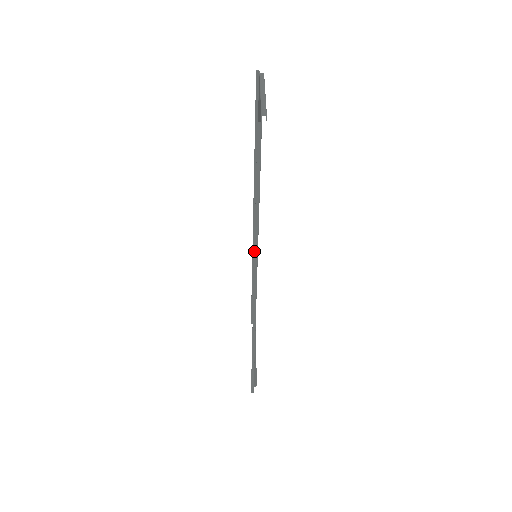
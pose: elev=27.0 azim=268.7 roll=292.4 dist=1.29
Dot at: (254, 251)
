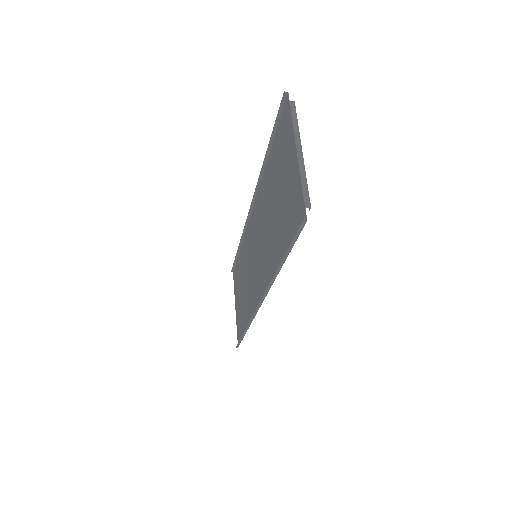
Dot at: (267, 287)
